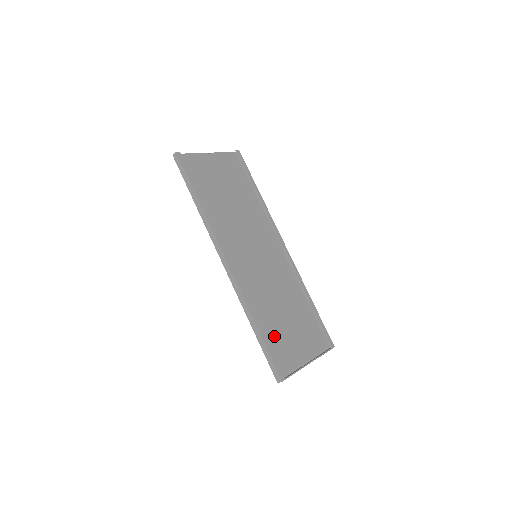
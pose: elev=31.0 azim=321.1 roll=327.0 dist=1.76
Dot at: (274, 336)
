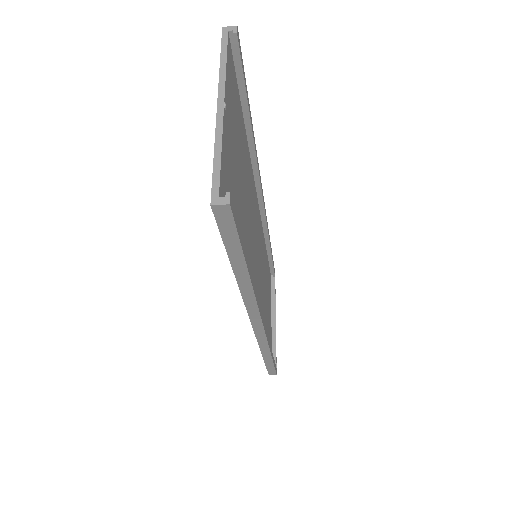
Dot at: occluded
